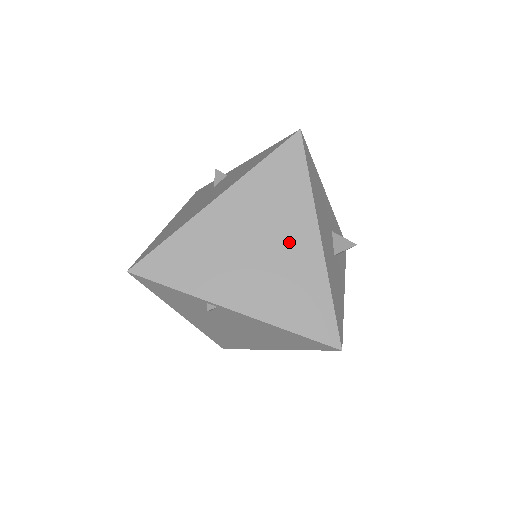
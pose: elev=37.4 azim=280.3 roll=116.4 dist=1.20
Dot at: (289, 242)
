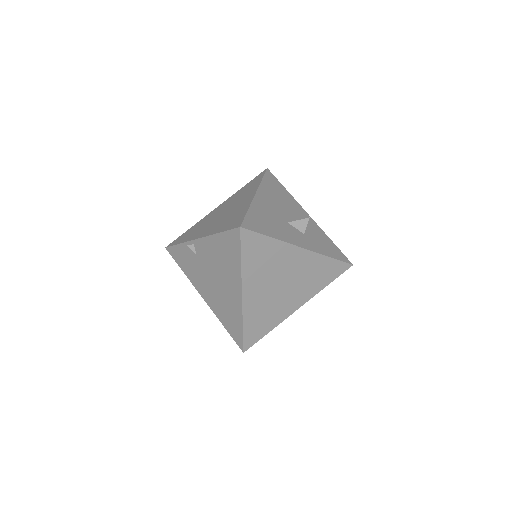
Dot at: (239, 203)
